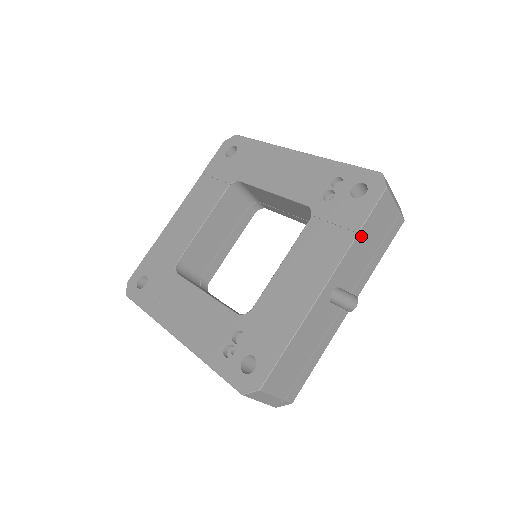
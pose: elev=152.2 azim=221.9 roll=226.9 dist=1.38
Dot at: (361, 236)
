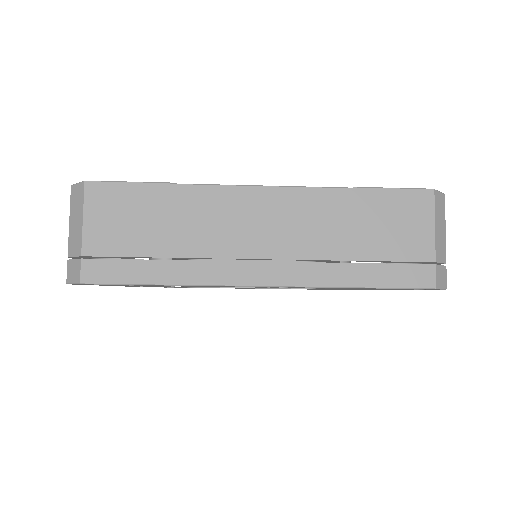
Dot at: occluded
